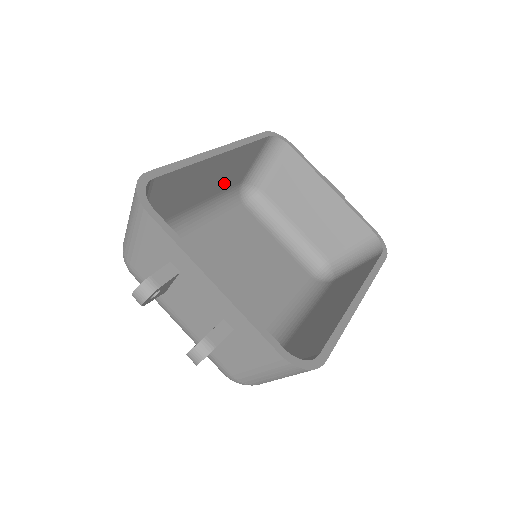
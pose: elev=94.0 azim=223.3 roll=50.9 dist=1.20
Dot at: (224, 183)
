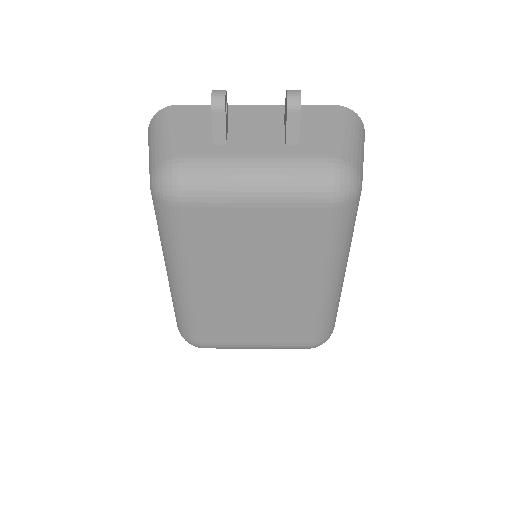
Dot at: occluded
